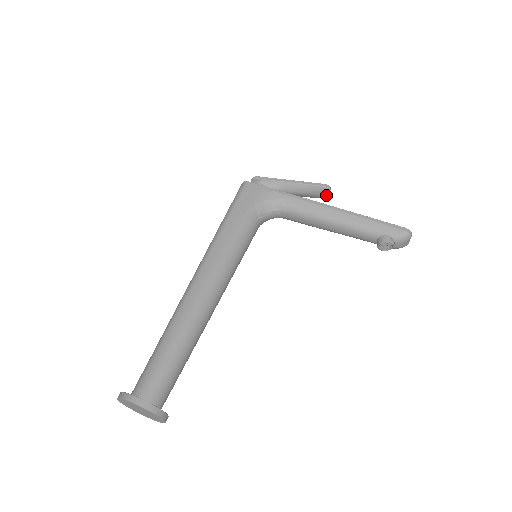
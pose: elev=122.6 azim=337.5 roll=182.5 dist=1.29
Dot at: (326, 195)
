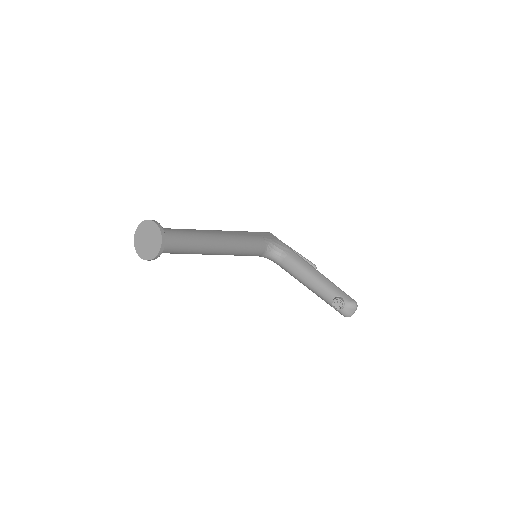
Dot at: occluded
